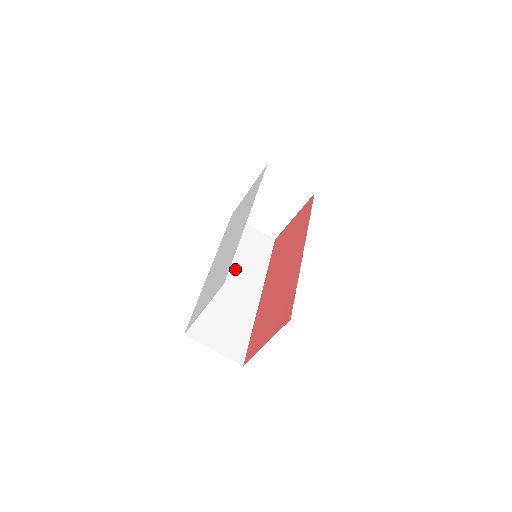
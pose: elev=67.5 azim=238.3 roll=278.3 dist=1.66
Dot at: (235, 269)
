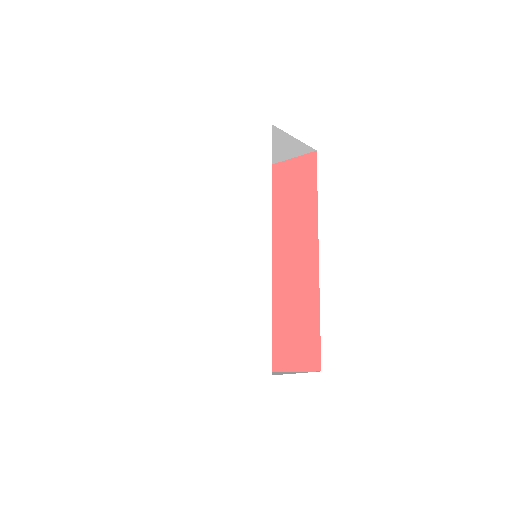
Dot at: occluded
